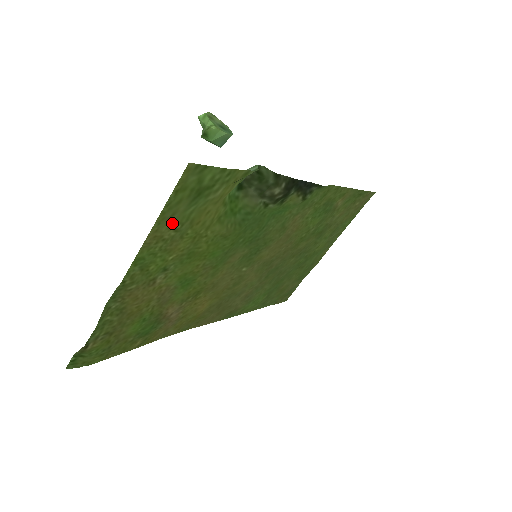
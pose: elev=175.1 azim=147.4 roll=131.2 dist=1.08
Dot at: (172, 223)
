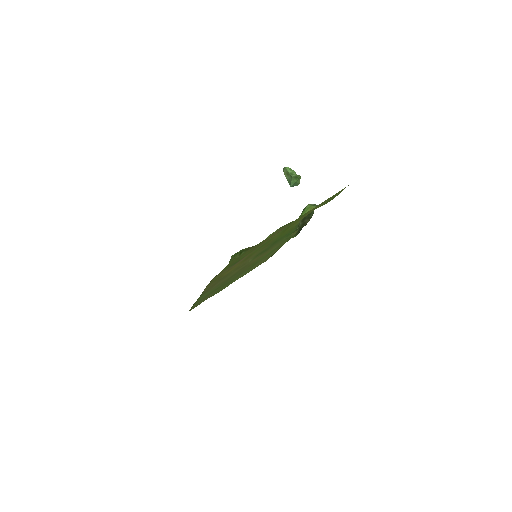
Dot at: occluded
